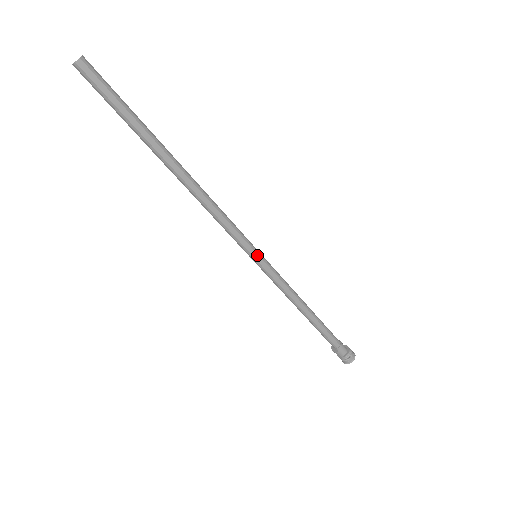
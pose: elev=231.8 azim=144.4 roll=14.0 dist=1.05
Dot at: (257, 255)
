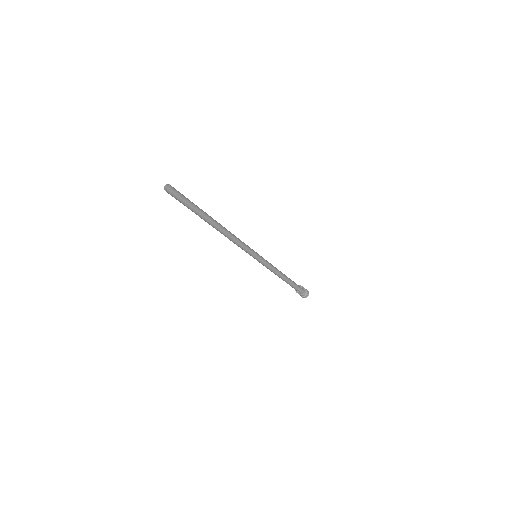
Dot at: (256, 258)
